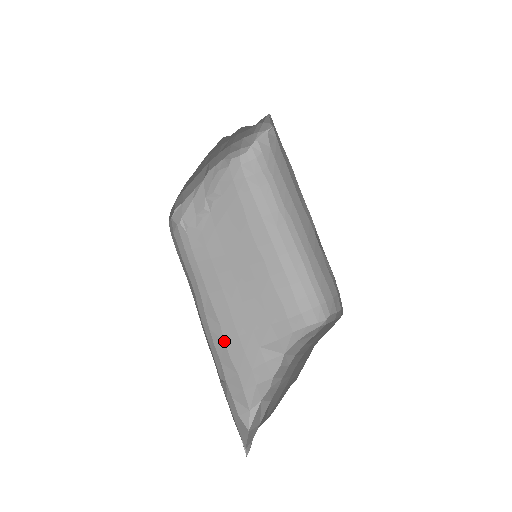
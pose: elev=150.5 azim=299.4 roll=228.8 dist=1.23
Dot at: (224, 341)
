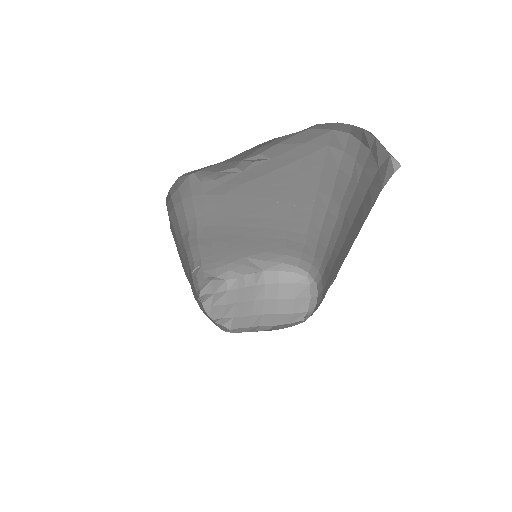
Dot at: (211, 248)
